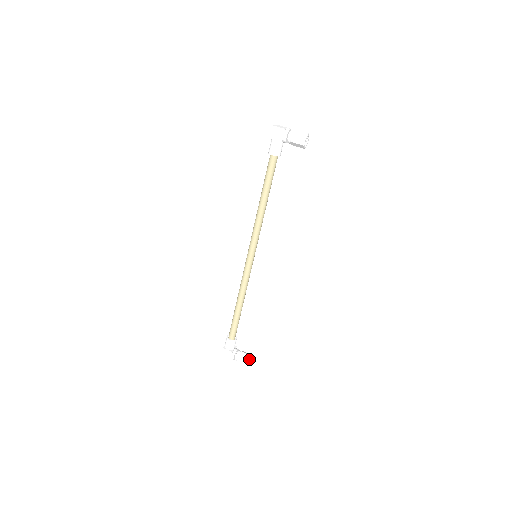
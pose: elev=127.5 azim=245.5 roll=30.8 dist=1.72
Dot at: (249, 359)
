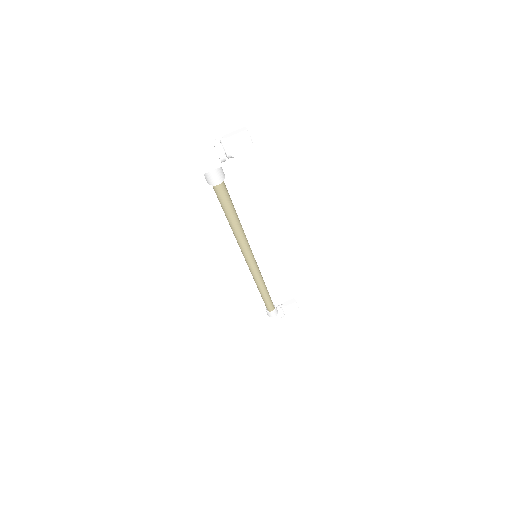
Dot at: (297, 306)
